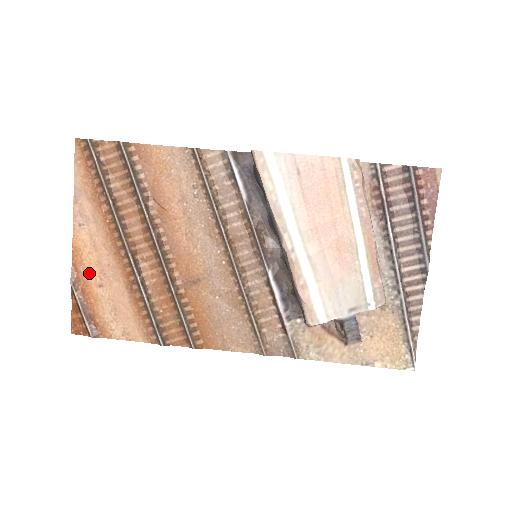
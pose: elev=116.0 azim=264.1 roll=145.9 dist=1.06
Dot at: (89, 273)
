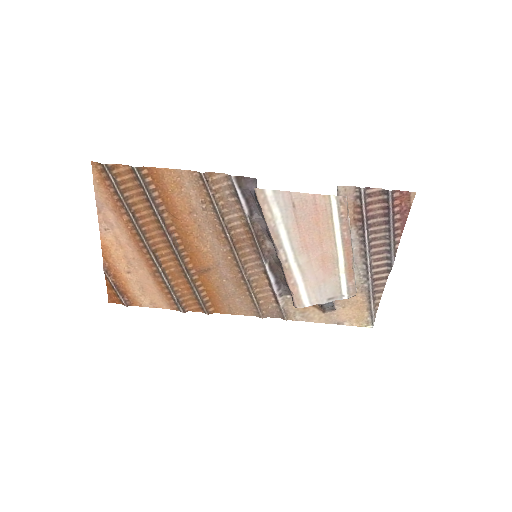
Dot at: (118, 264)
